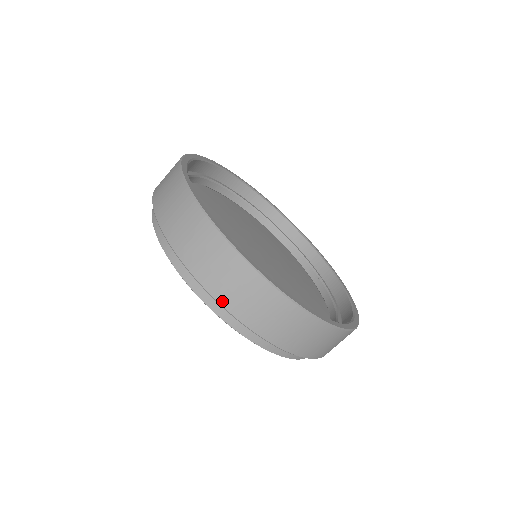
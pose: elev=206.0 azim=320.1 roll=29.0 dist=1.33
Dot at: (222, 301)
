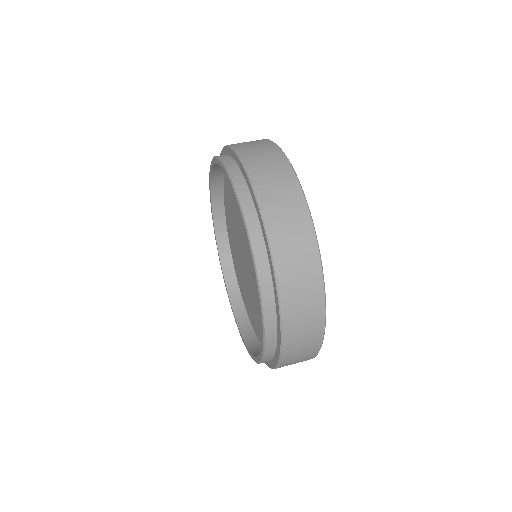
Dot at: (285, 351)
